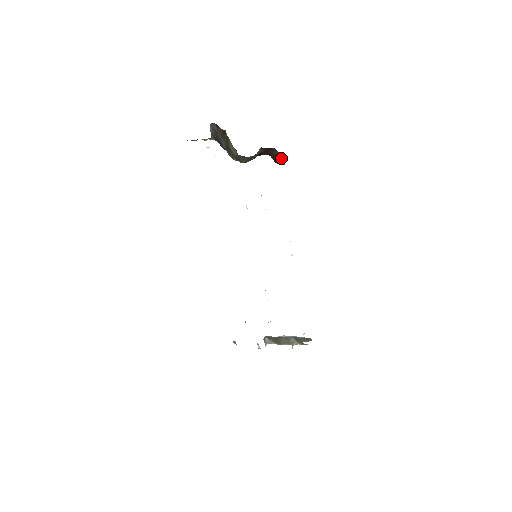
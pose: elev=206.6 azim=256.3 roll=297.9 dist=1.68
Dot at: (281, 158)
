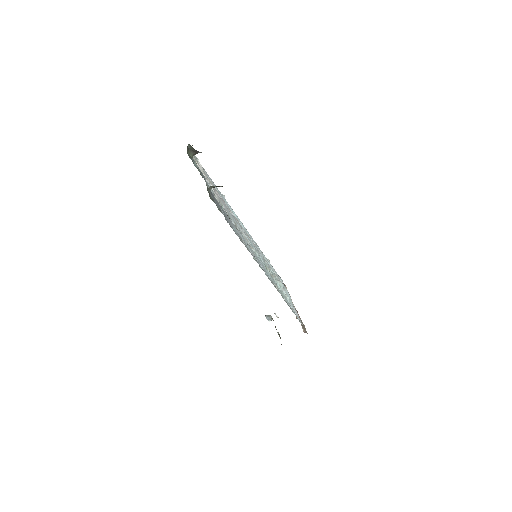
Dot at: occluded
